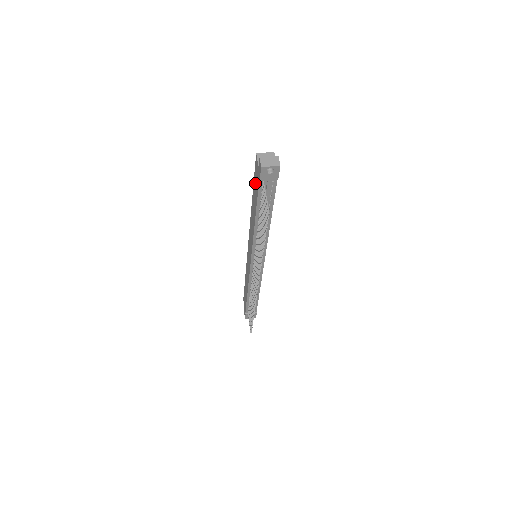
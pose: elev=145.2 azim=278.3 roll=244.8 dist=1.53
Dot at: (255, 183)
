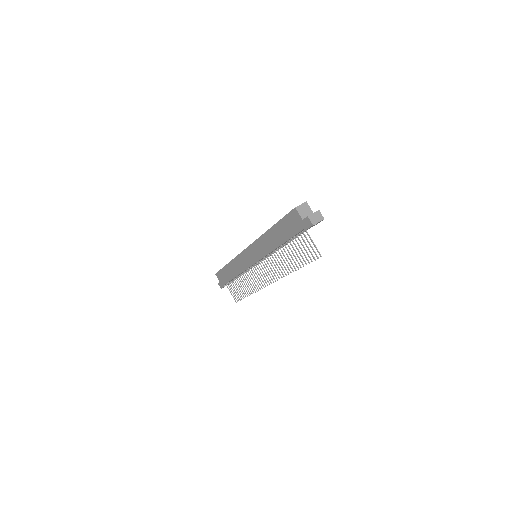
Dot at: (287, 224)
